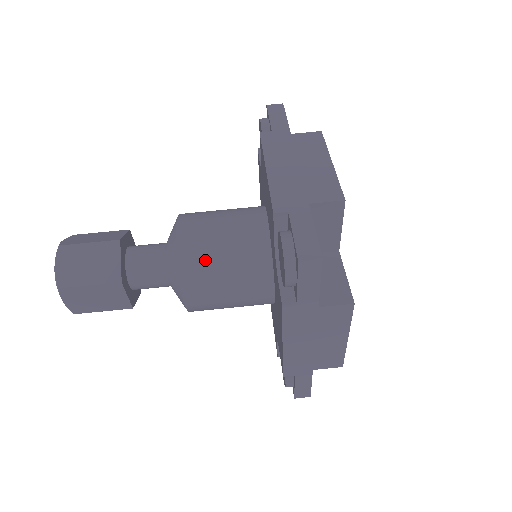
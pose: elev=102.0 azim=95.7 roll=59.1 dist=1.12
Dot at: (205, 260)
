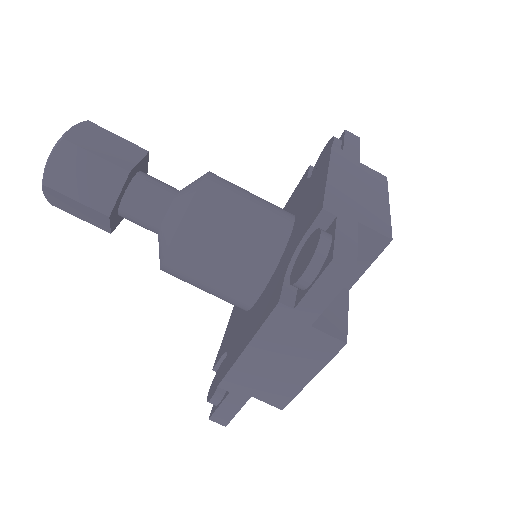
Dot at: occluded
